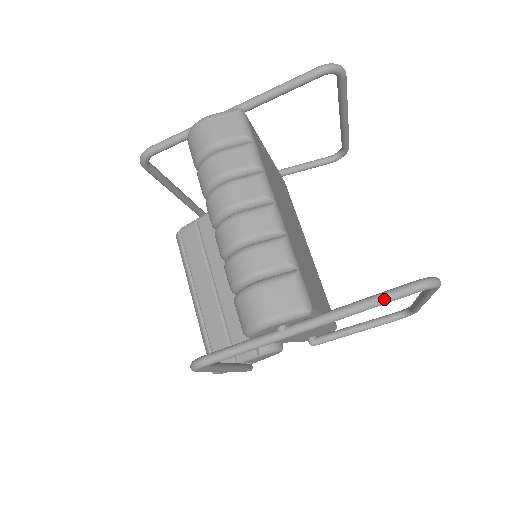
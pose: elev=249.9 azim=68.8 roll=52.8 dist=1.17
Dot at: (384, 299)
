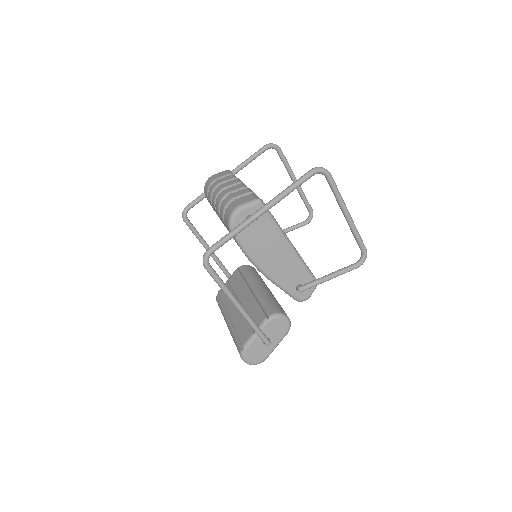
Dot at: (297, 181)
